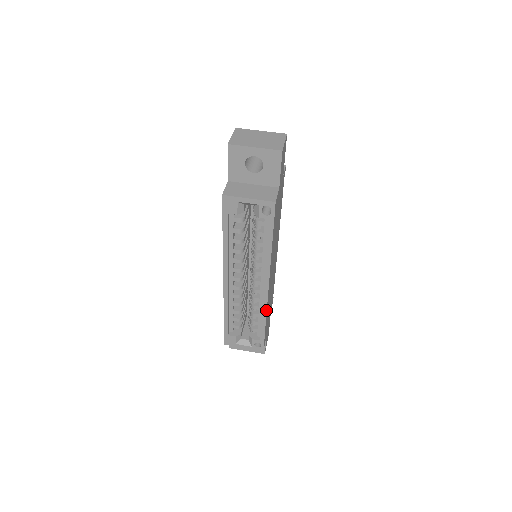
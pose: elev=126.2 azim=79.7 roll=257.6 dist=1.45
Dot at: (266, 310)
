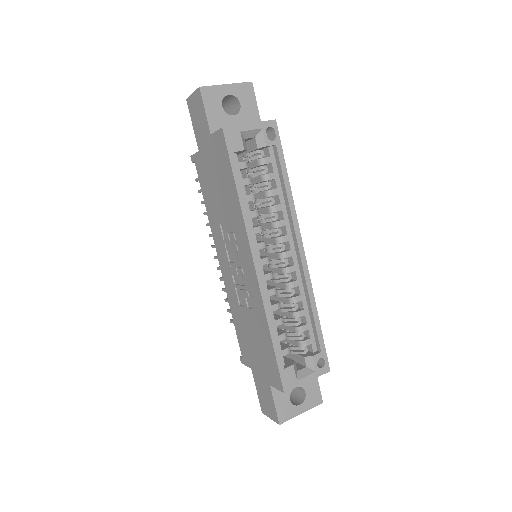
Dot at: (312, 290)
